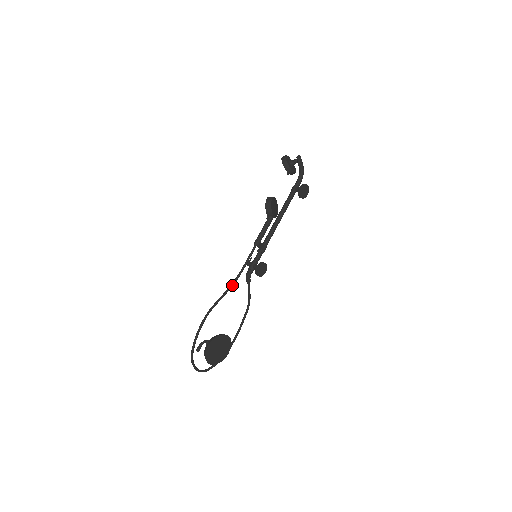
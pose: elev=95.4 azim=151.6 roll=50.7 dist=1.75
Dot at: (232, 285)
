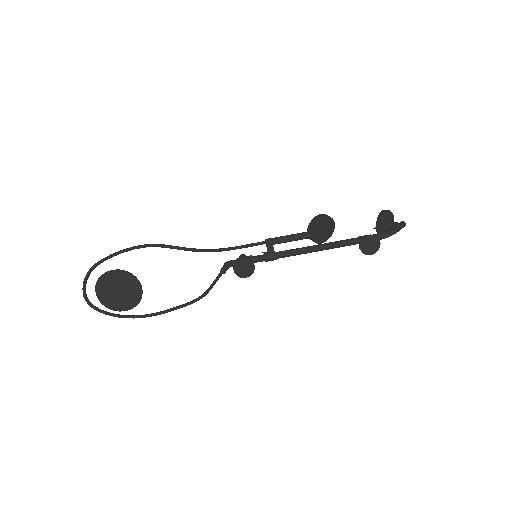
Dot at: (202, 250)
